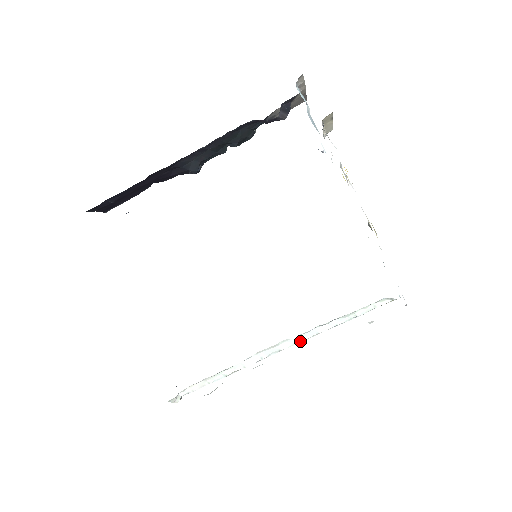
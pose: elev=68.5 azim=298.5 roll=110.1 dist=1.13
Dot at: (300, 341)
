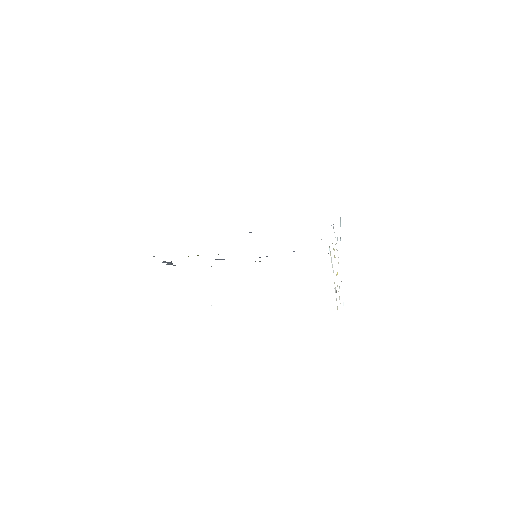
Dot at: occluded
